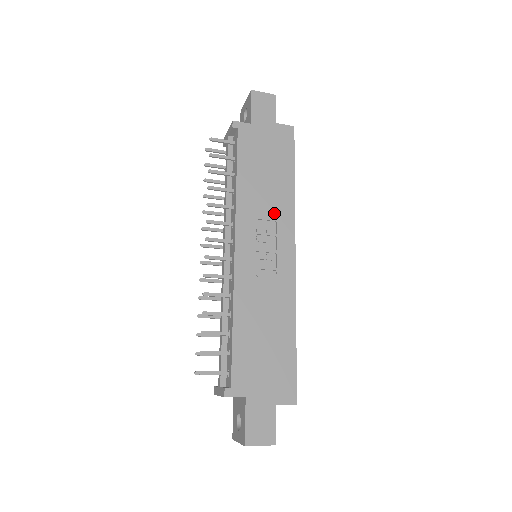
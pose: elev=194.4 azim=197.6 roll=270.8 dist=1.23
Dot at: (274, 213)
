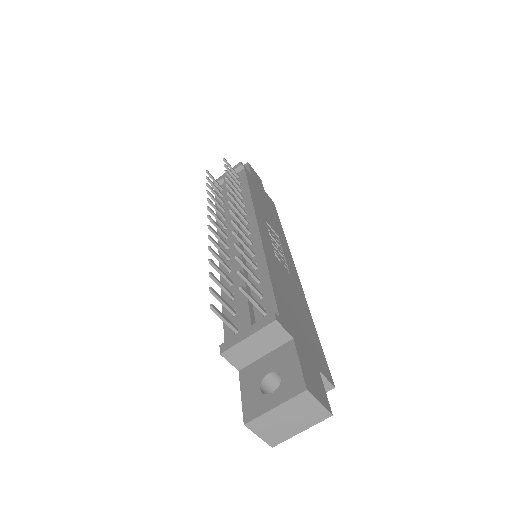
Dot at: (276, 231)
